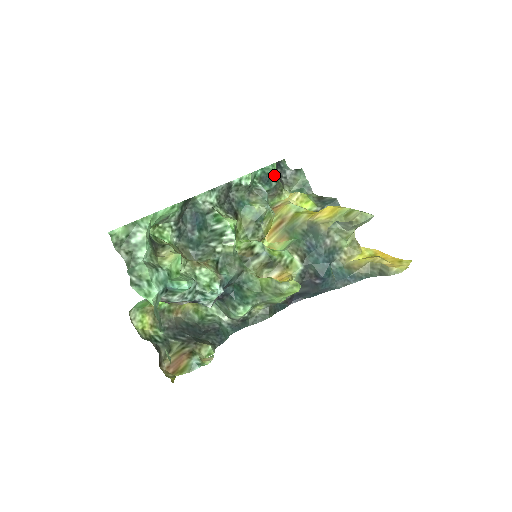
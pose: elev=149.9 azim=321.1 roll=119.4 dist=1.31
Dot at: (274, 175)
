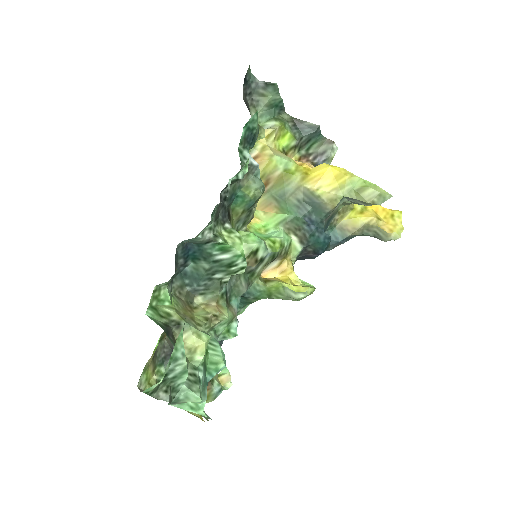
Dot at: occluded
